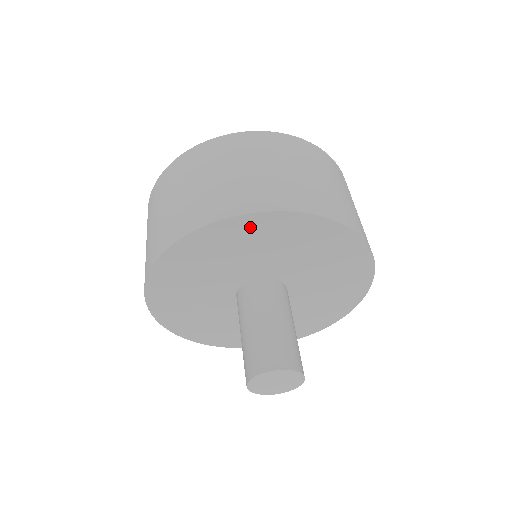
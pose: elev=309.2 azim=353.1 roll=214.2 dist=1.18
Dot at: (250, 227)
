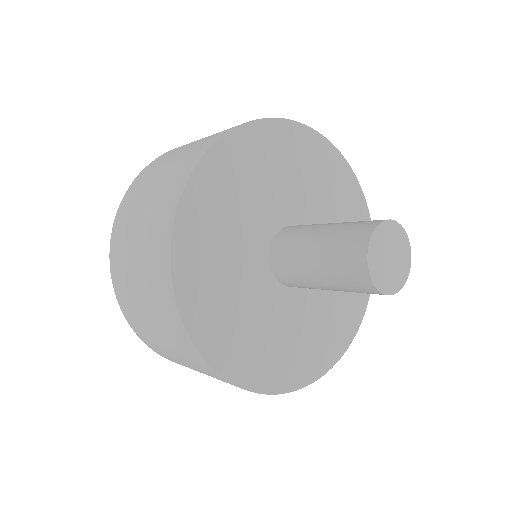
Dot at: (222, 166)
